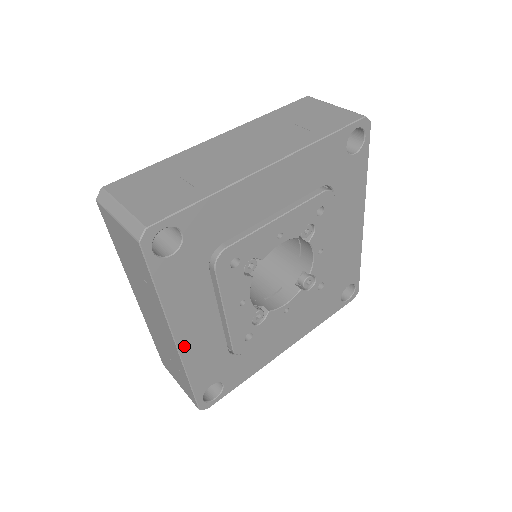
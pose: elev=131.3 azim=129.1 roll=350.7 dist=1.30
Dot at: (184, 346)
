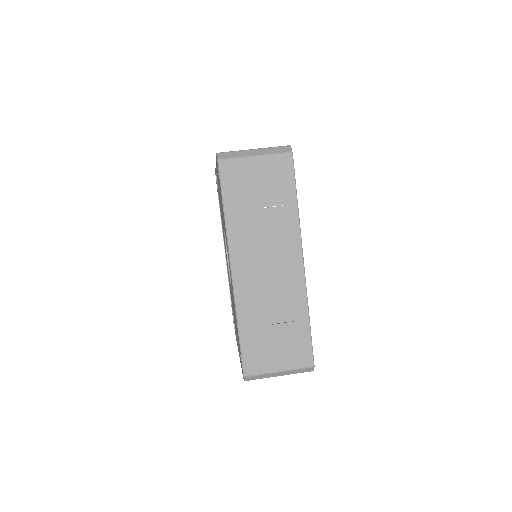
Dot at: (303, 272)
